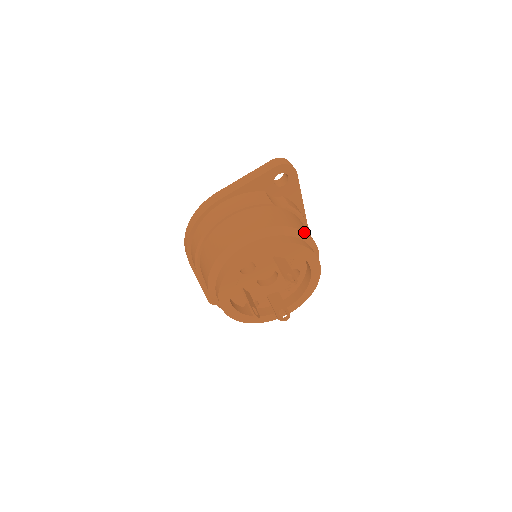
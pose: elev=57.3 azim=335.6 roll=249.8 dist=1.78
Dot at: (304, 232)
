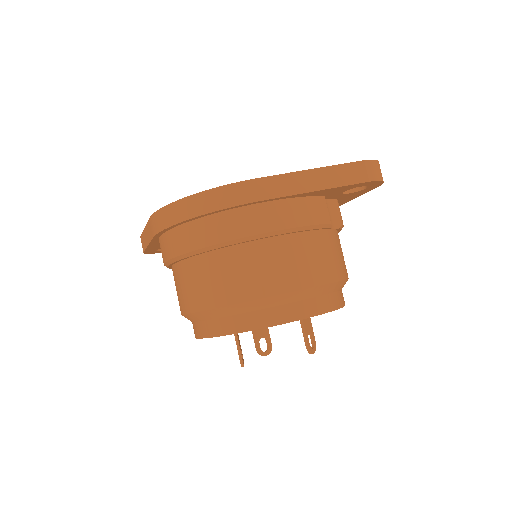
Dot at: occluded
